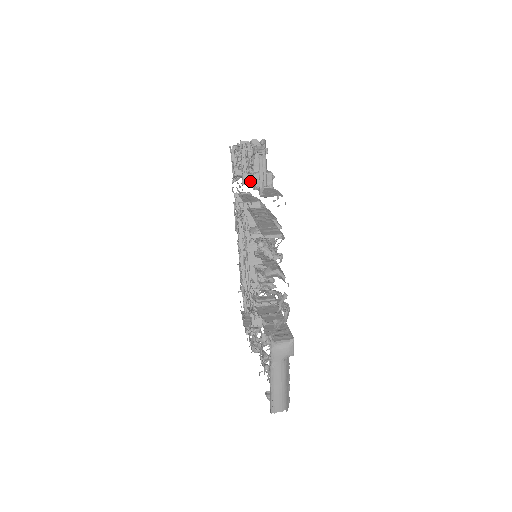
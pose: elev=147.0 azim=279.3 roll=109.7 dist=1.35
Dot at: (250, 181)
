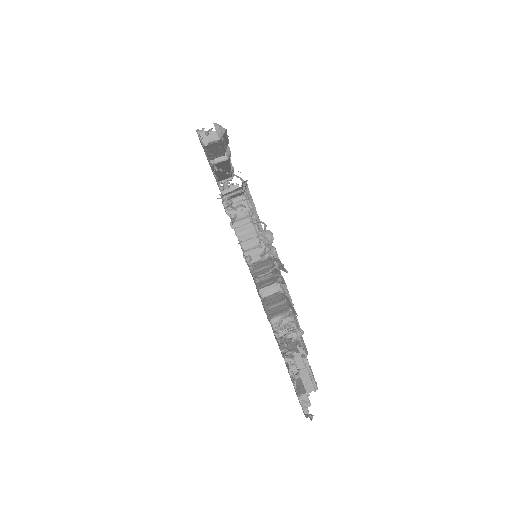
Dot at: occluded
